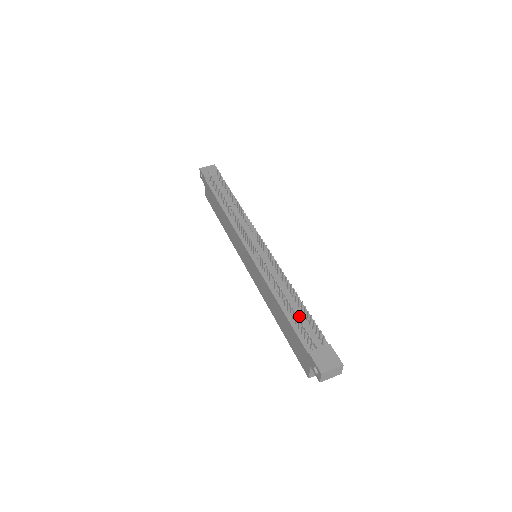
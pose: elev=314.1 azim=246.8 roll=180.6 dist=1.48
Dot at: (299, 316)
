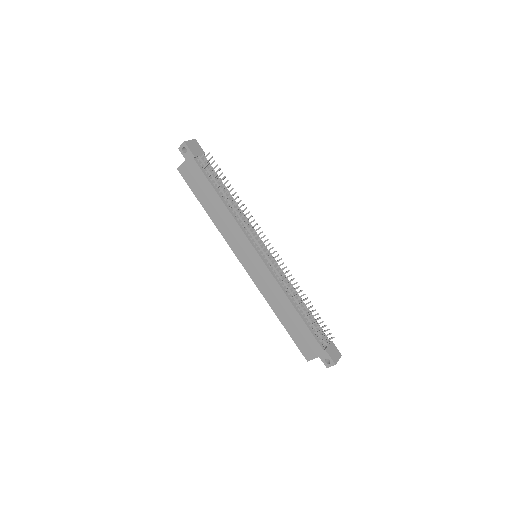
Dot at: (311, 320)
